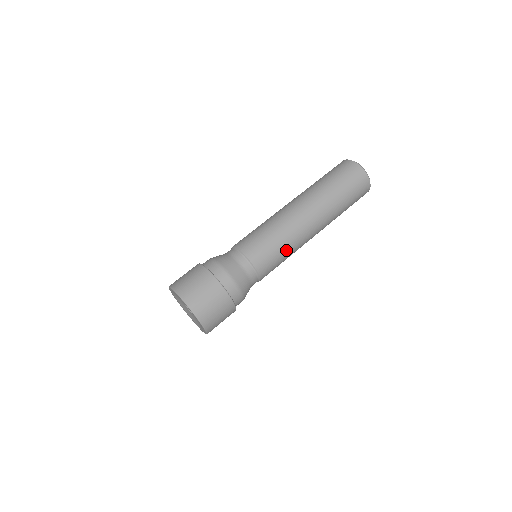
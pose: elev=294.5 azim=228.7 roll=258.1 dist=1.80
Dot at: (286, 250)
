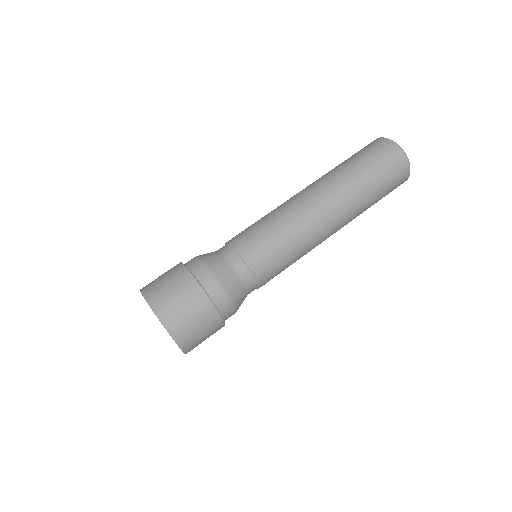
Dot at: (295, 252)
